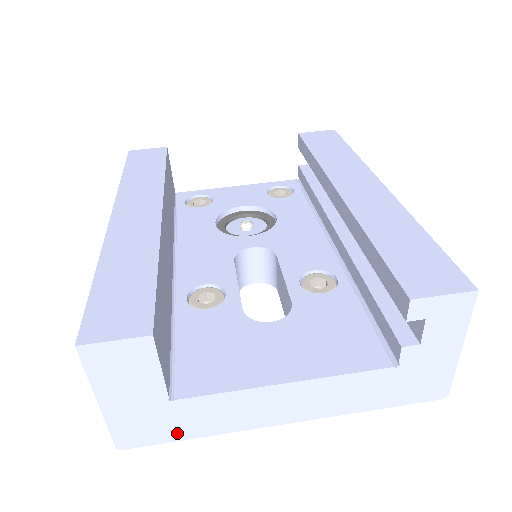
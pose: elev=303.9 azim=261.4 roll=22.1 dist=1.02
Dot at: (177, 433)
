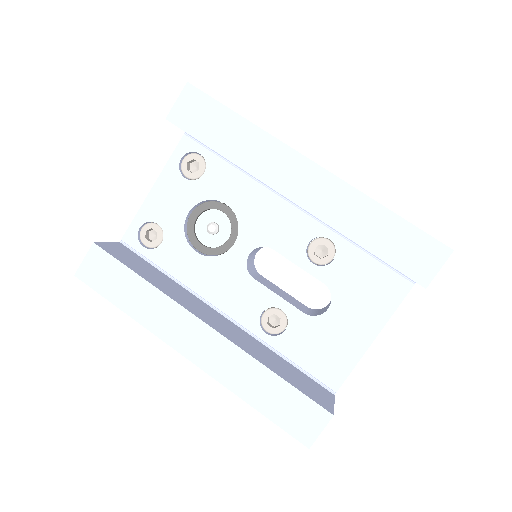
Dot at: occluded
